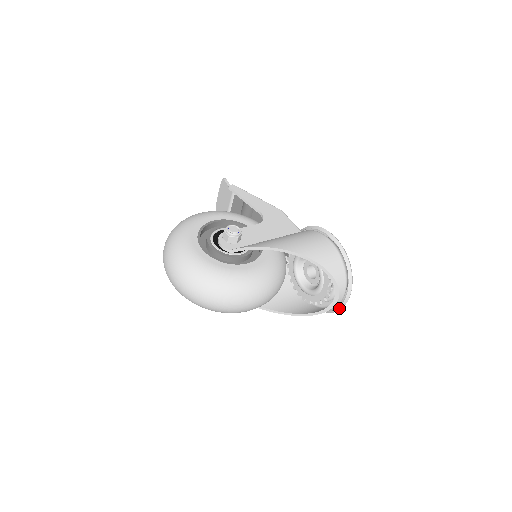
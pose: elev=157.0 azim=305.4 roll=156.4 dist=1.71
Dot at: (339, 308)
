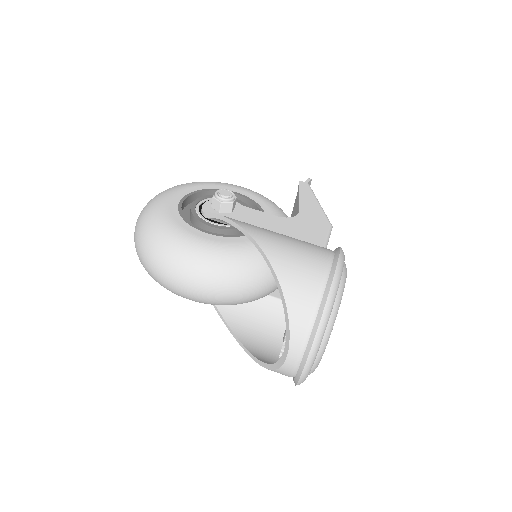
Dot at: (297, 377)
